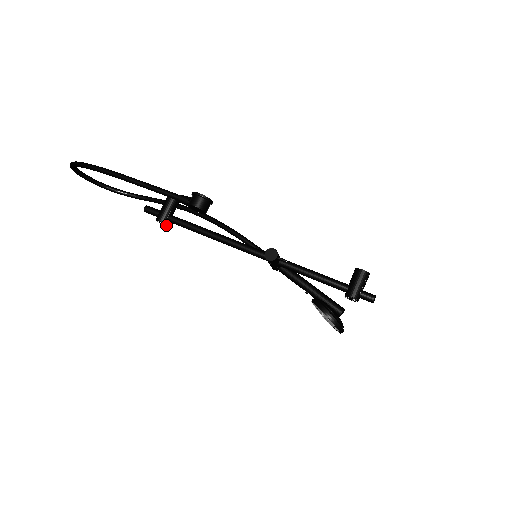
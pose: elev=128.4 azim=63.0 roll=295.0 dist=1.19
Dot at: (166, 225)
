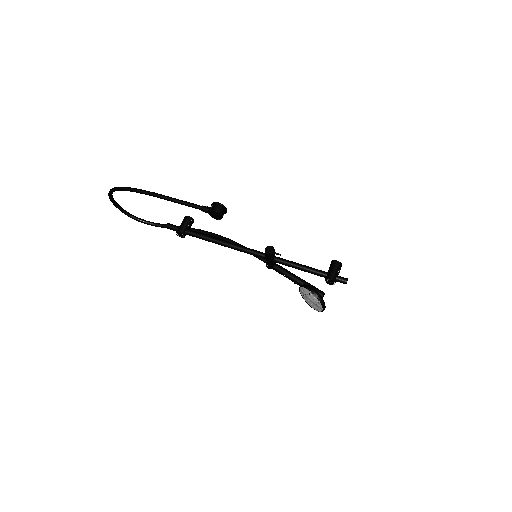
Dot at: (183, 237)
